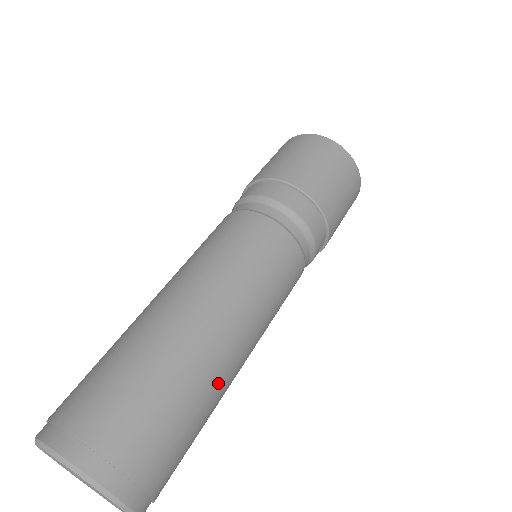
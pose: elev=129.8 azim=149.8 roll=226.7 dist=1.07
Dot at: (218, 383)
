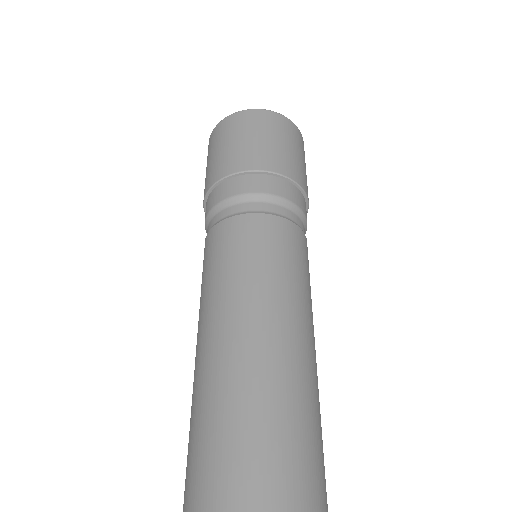
Dot at: (307, 391)
